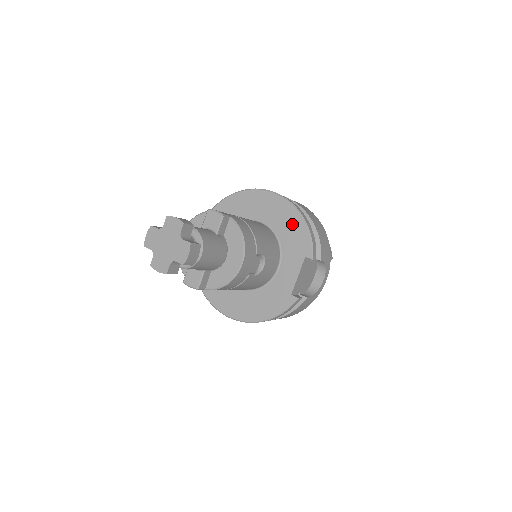
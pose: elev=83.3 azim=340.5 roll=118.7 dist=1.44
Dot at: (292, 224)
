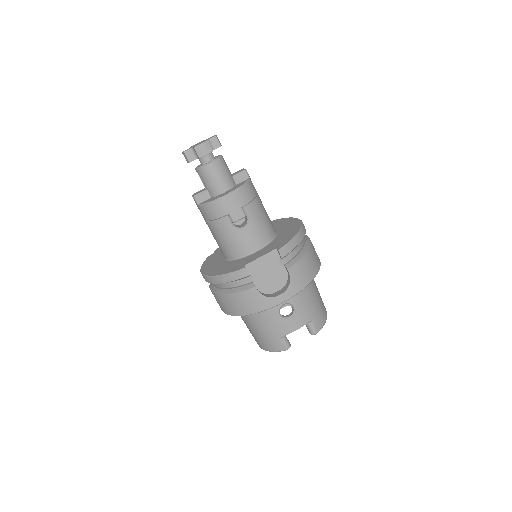
Dot at: (290, 233)
